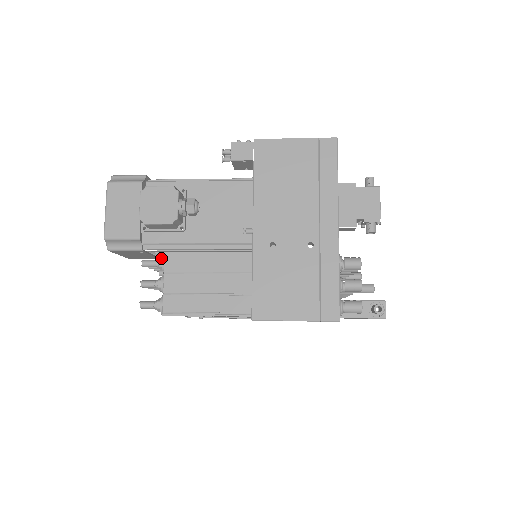
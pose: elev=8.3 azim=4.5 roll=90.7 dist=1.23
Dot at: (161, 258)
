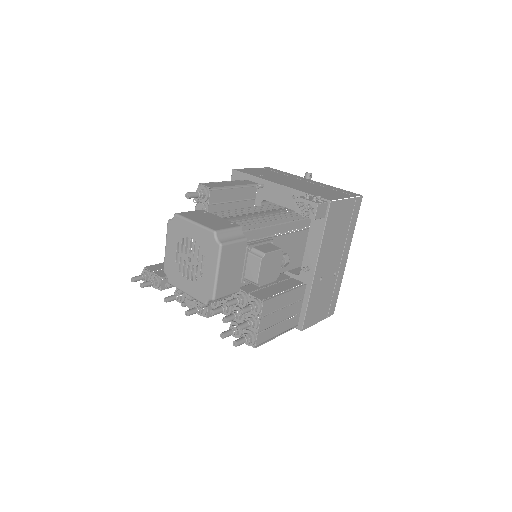
Dot at: (256, 305)
